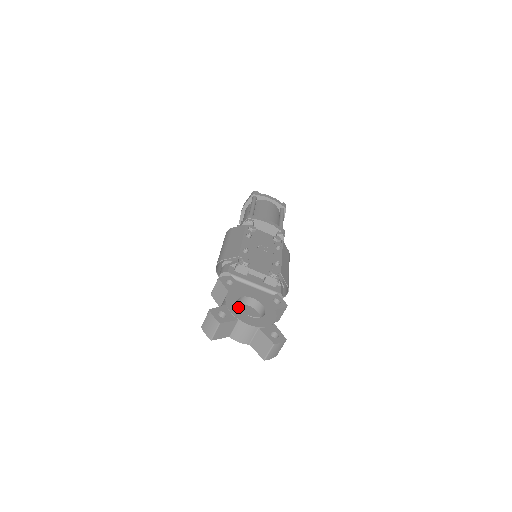
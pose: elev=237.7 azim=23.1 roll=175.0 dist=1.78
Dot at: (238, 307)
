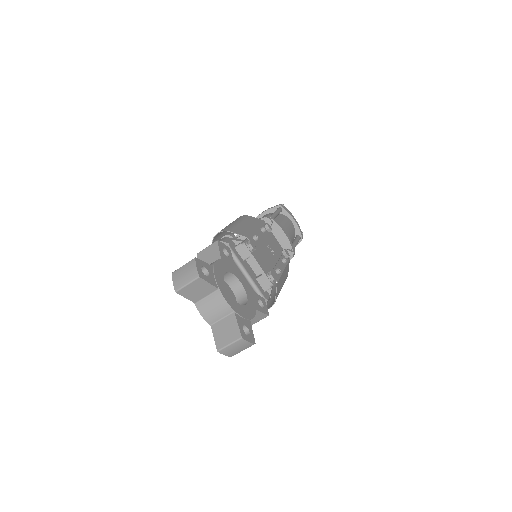
Dot at: occluded
